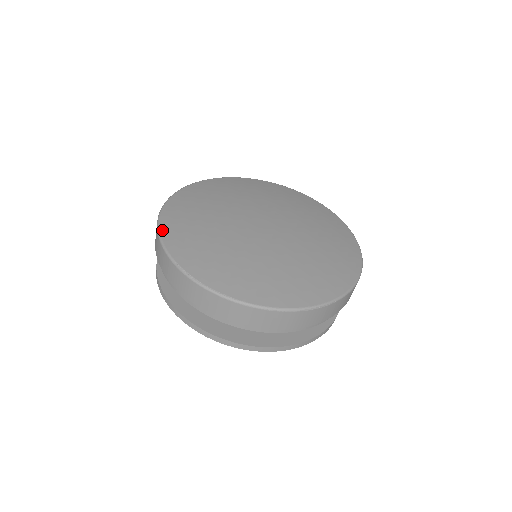
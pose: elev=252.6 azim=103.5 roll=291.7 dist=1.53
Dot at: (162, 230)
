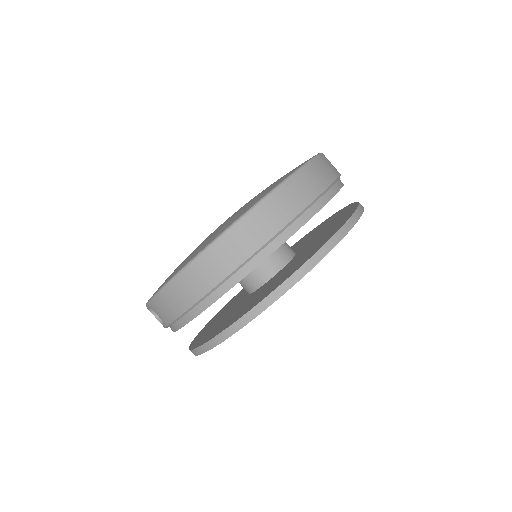
Dot at: (158, 290)
